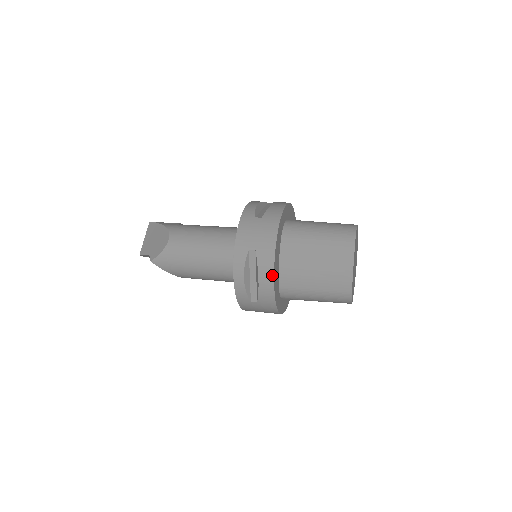
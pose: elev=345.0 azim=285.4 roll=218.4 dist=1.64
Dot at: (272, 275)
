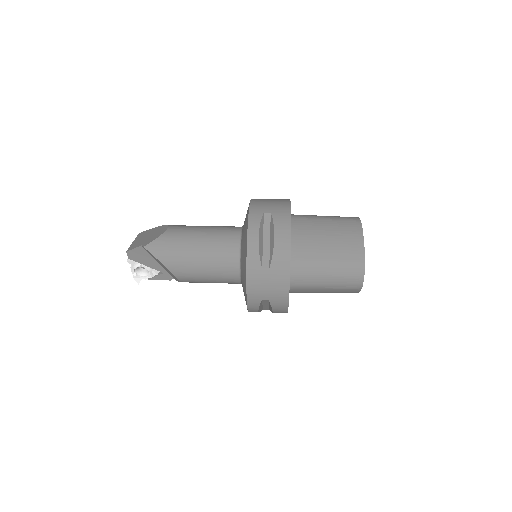
Dot at: (289, 232)
